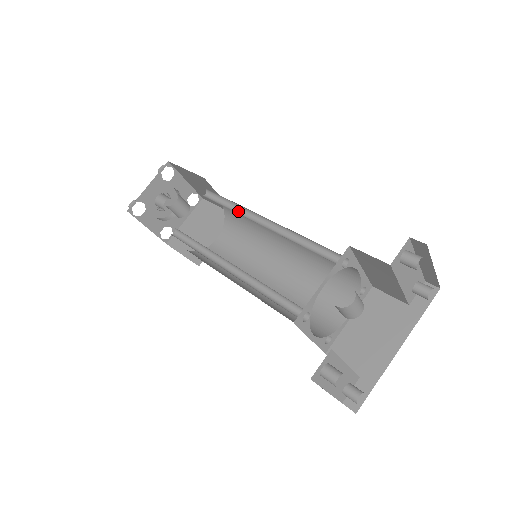
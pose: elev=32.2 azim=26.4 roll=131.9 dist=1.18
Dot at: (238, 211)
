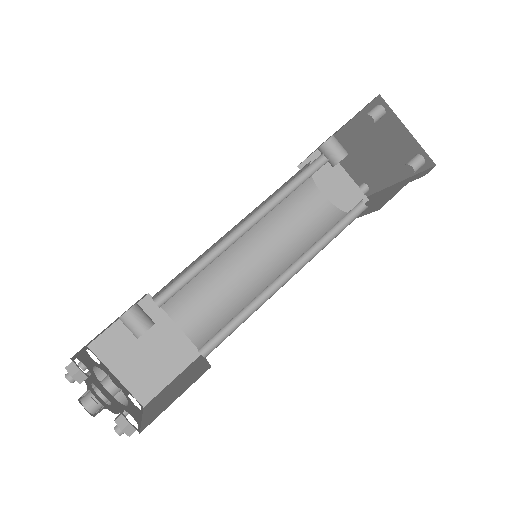
Dot at: occluded
